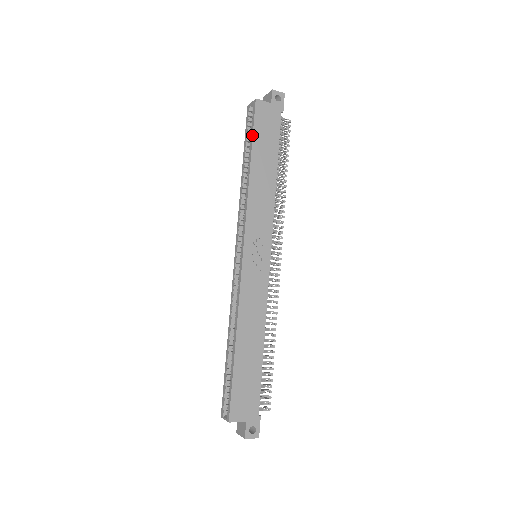
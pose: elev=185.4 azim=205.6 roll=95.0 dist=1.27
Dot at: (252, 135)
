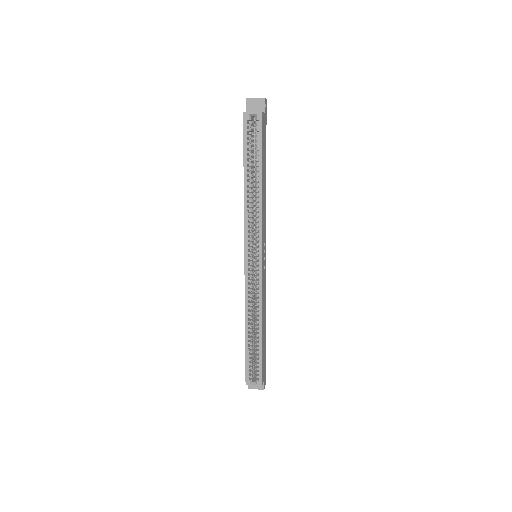
Dot at: (262, 151)
